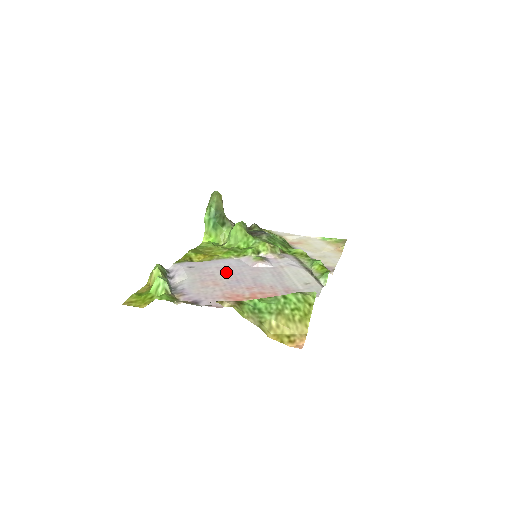
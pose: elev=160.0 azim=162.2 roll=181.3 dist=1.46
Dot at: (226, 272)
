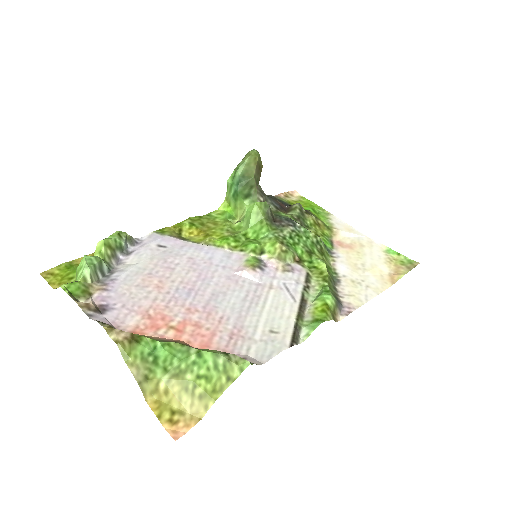
Dot at: (192, 270)
